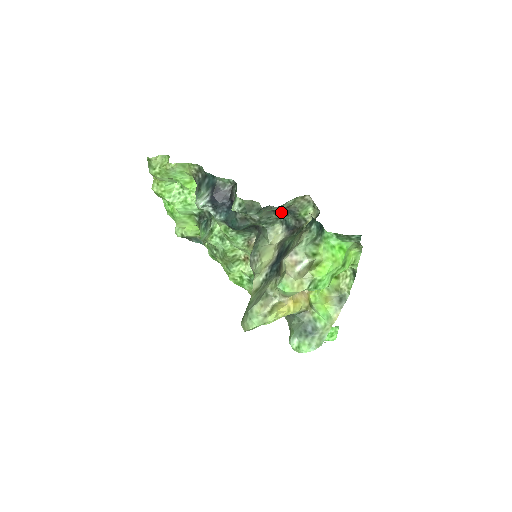
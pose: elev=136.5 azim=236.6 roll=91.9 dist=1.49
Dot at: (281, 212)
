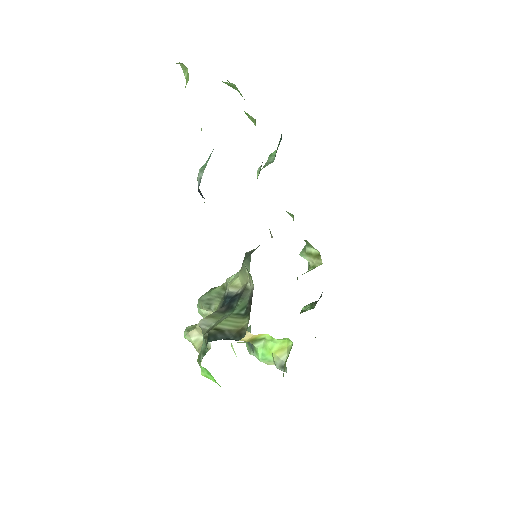
Dot at: occluded
